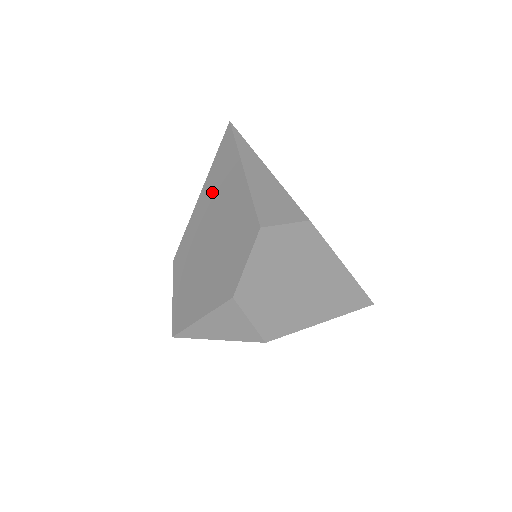
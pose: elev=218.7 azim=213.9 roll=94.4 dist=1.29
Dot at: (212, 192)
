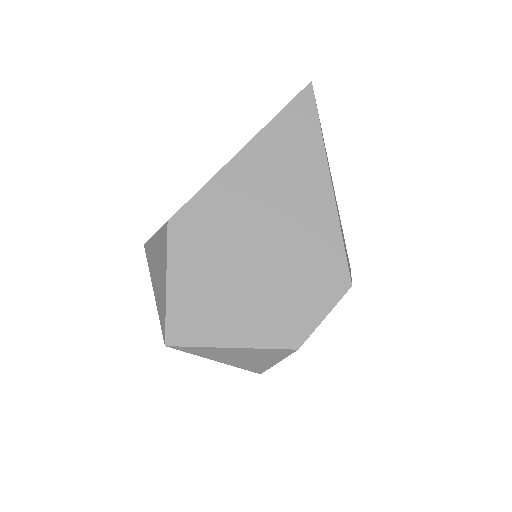
Dot at: (268, 169)
